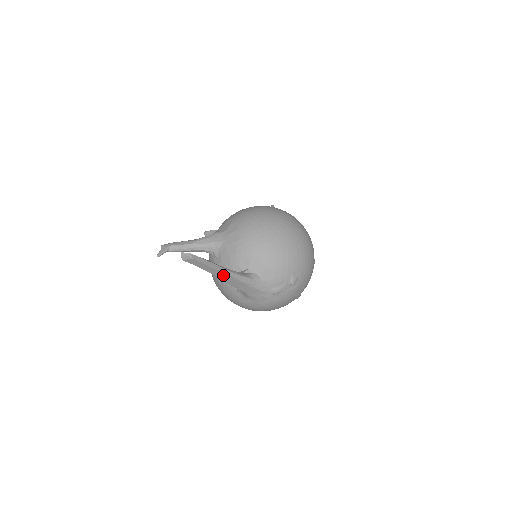
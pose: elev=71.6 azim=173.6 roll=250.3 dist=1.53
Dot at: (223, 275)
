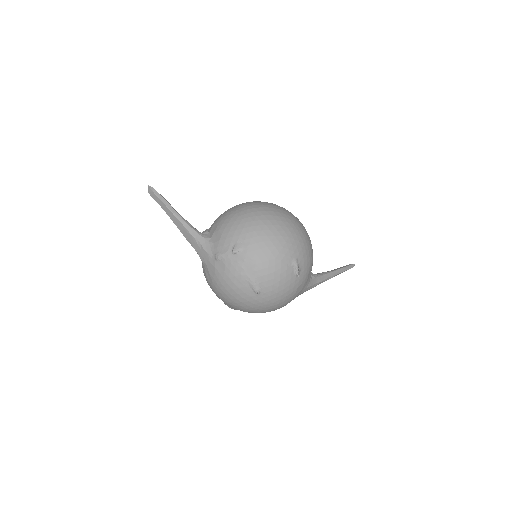
Dot at: (177, 221)
